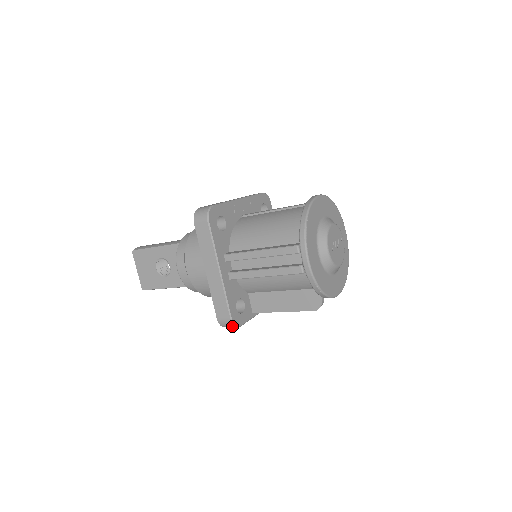
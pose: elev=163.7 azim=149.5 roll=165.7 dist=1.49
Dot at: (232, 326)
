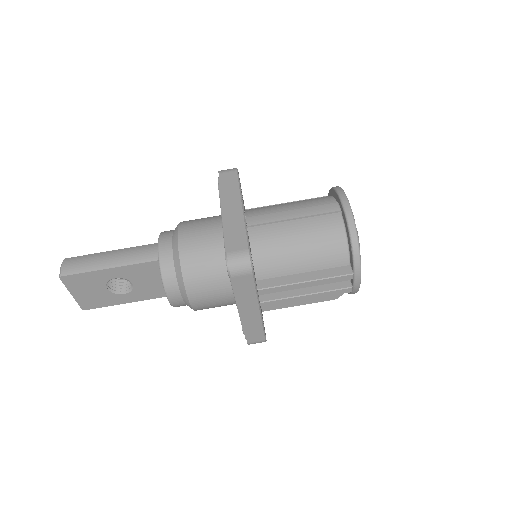
Dot at: (261, 342)
